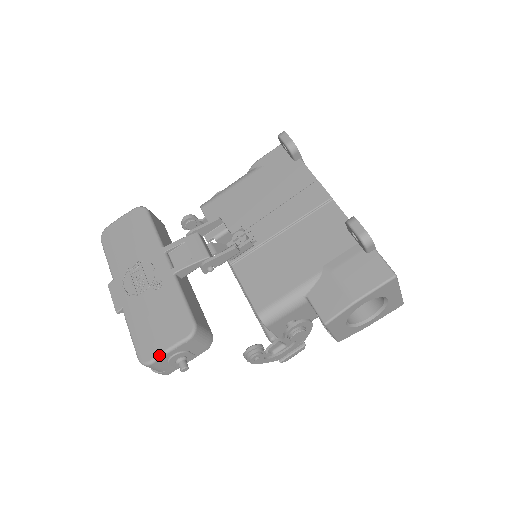
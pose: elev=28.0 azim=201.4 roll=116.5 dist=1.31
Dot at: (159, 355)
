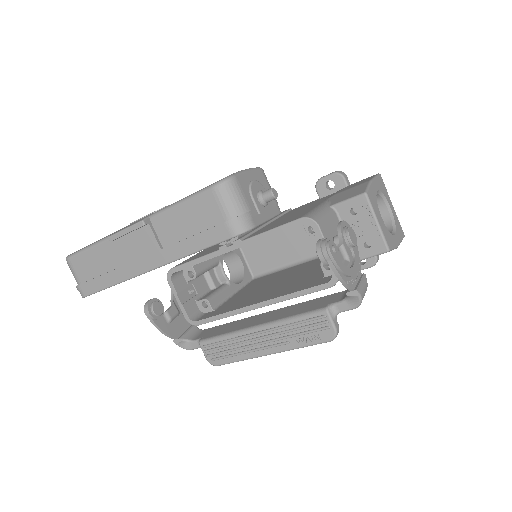
Dot at: (238, 171)
